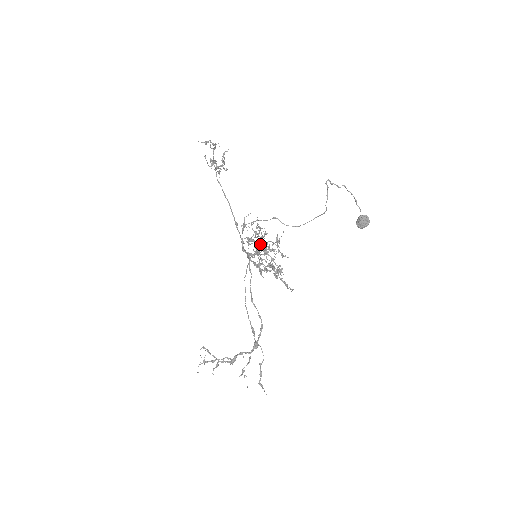
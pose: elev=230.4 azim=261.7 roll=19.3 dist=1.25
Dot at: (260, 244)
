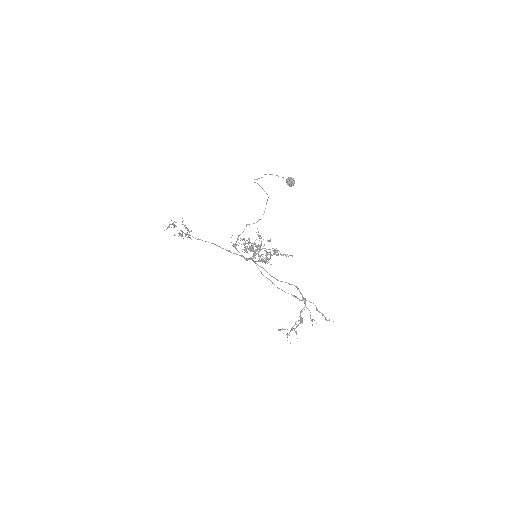
Dot at: (252, 247)
